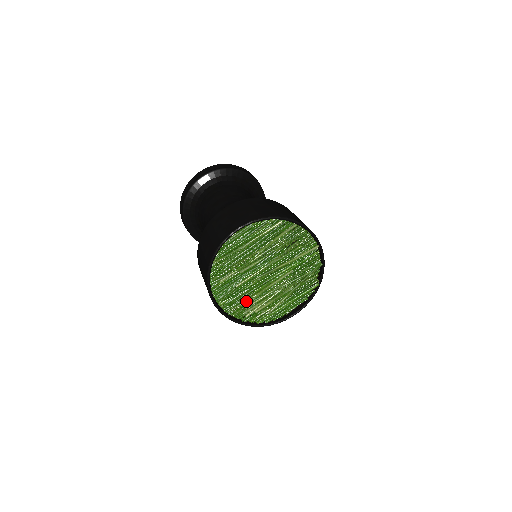
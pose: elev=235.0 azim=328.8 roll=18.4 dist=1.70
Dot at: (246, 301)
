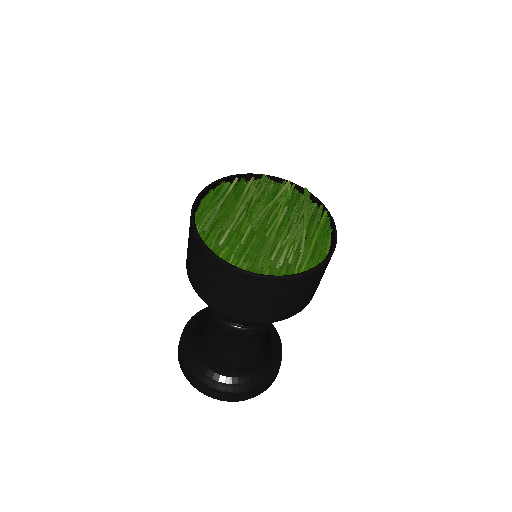
Dot at: (265, 249)
